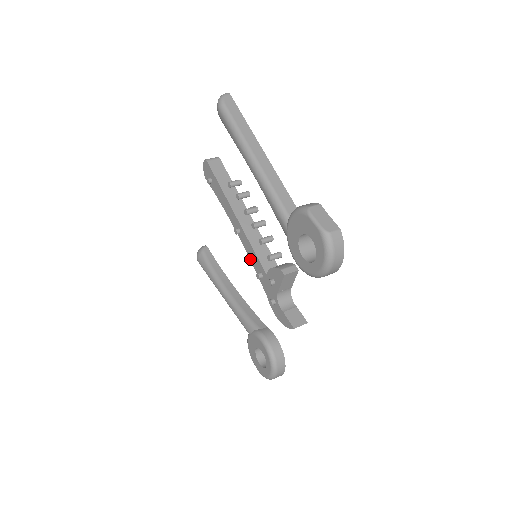
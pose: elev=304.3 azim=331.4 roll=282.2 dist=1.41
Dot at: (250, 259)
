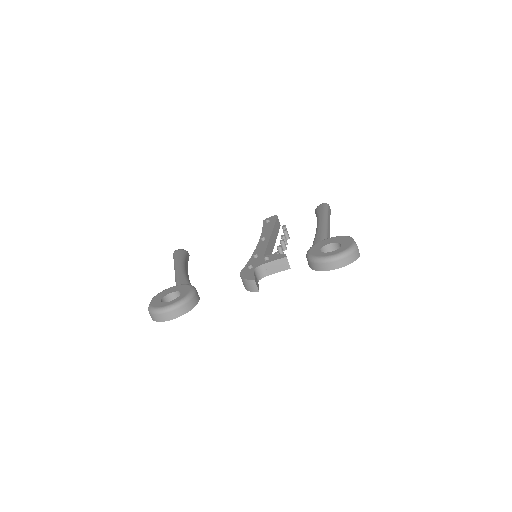
Dot at: (255, 250)
